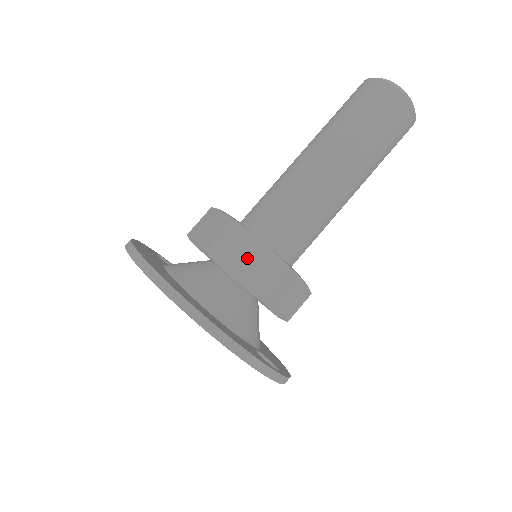
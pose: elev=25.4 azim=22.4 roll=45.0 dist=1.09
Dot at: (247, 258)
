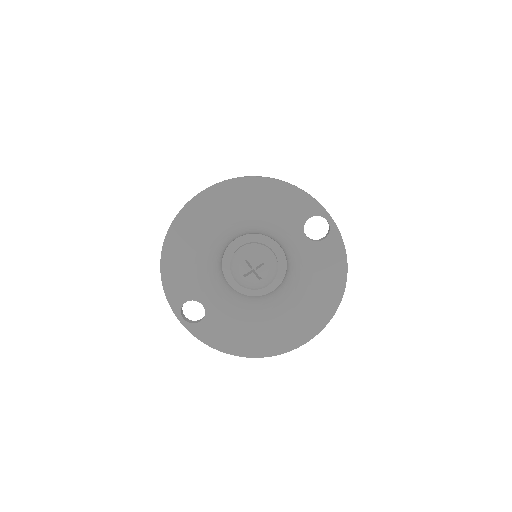
Dot at: occluded
